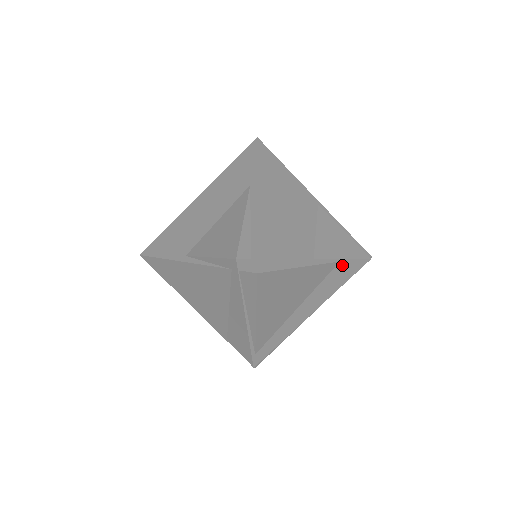
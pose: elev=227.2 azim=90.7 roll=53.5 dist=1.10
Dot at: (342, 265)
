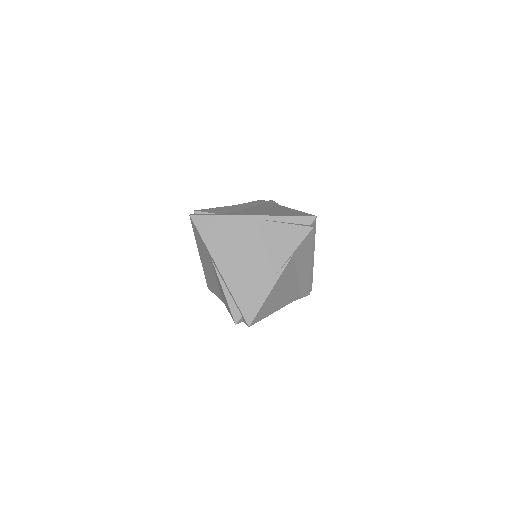
Dot at: (297, 251)
